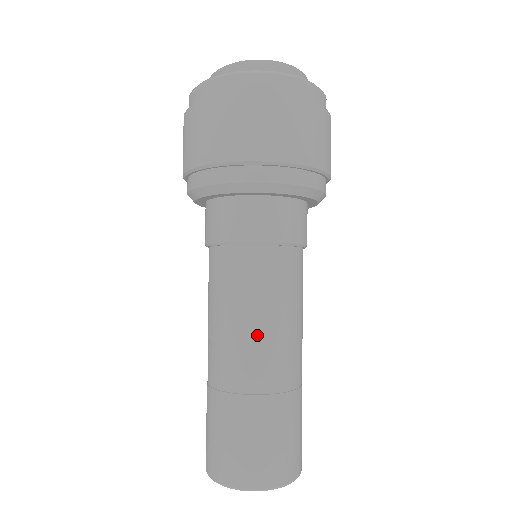
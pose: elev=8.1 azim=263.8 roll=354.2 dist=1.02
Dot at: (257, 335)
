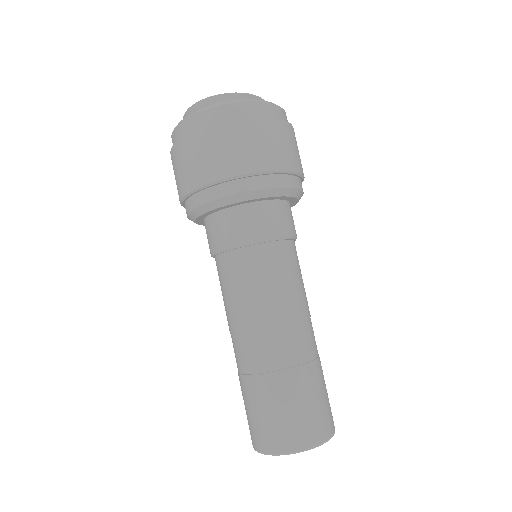
Dot at: (256, 323)
